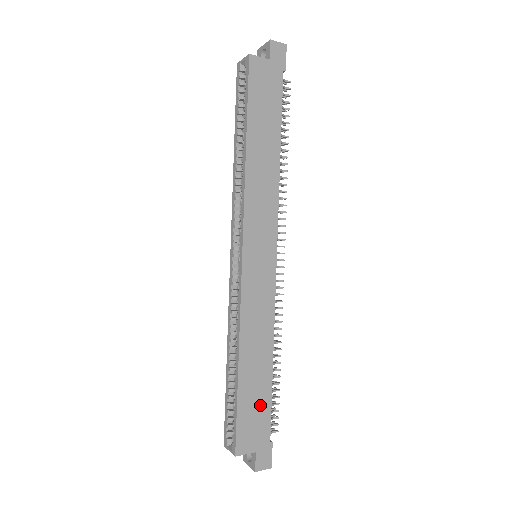
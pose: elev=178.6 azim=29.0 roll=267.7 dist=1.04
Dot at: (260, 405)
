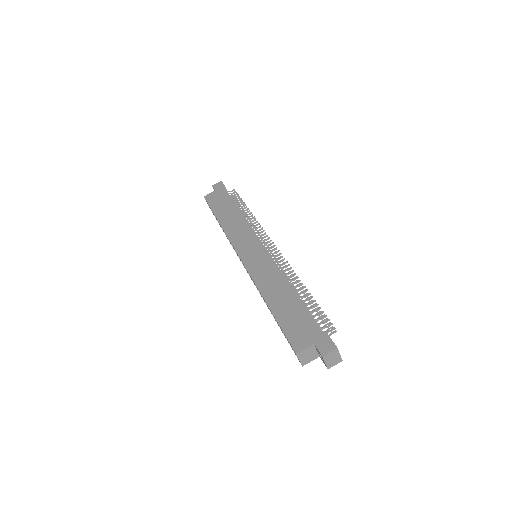
Dot at: (299, 316)
